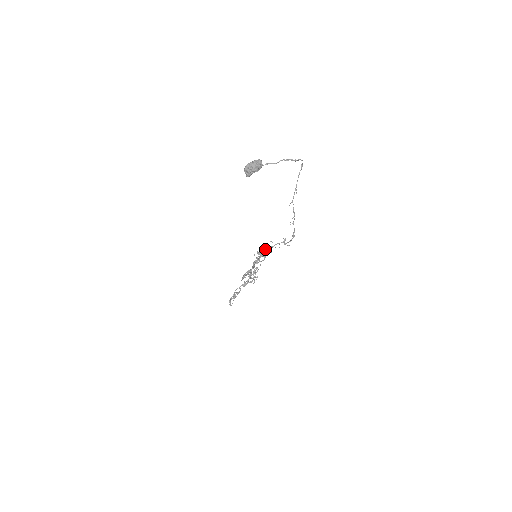
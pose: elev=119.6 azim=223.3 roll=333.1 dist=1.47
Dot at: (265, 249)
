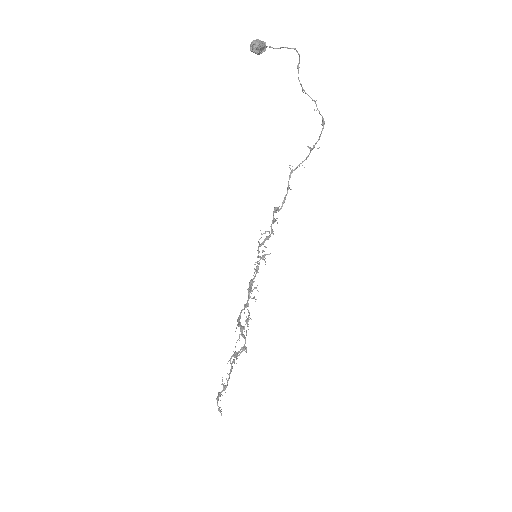
Dot at: (277, 207)
